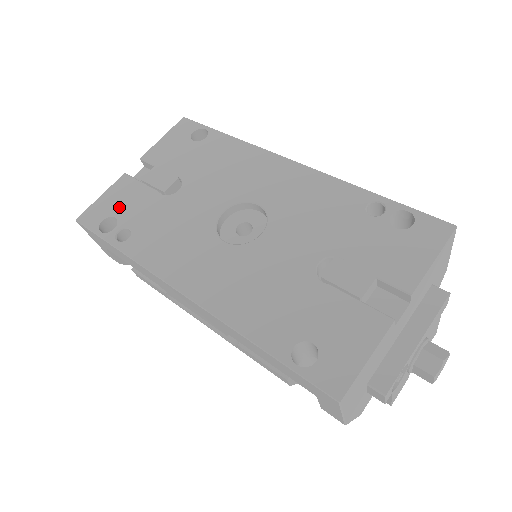
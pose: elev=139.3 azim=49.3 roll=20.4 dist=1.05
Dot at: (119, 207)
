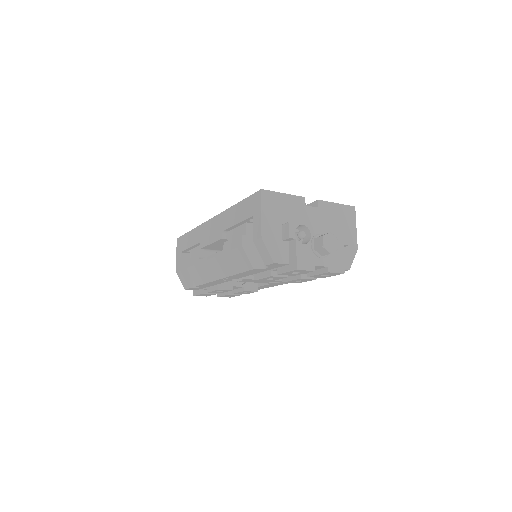
Dot at: occluded
